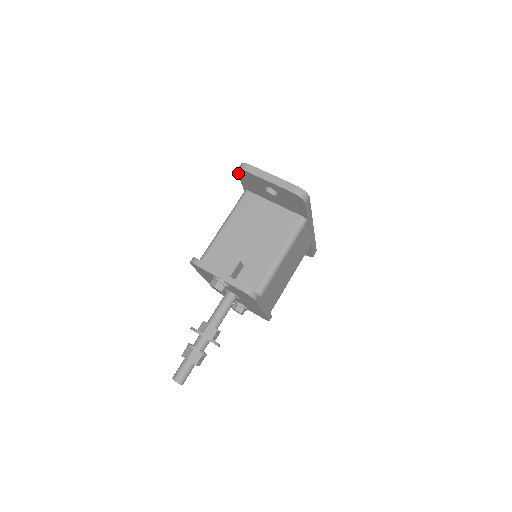
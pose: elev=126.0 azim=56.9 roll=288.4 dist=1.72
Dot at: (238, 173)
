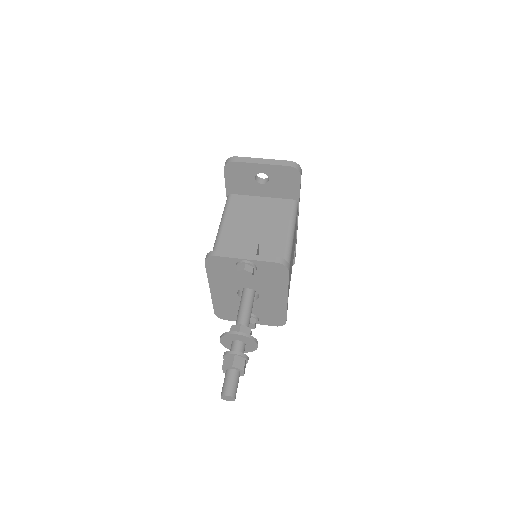
Dot at: (225, 170)
